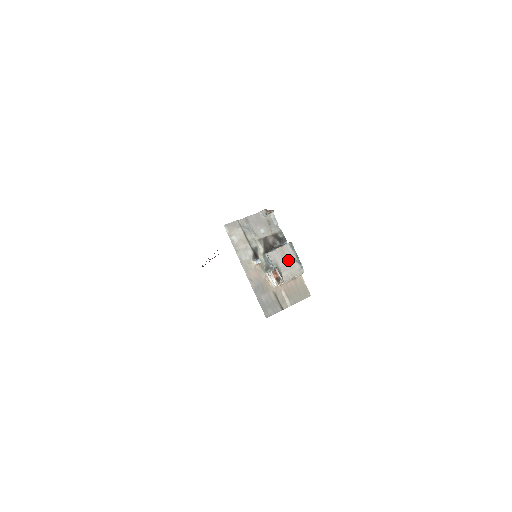
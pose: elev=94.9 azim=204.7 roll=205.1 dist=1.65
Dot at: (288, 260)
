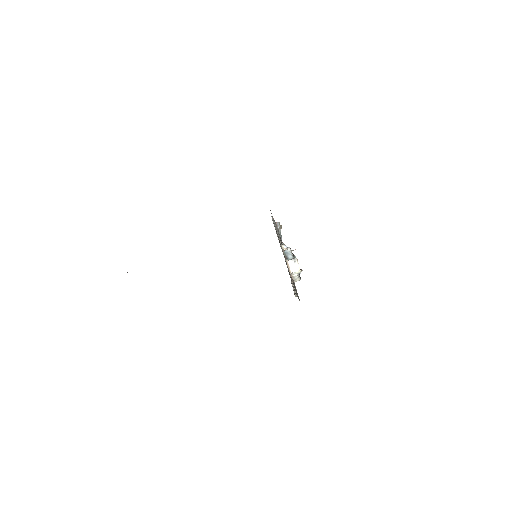
Dot at: occluded
